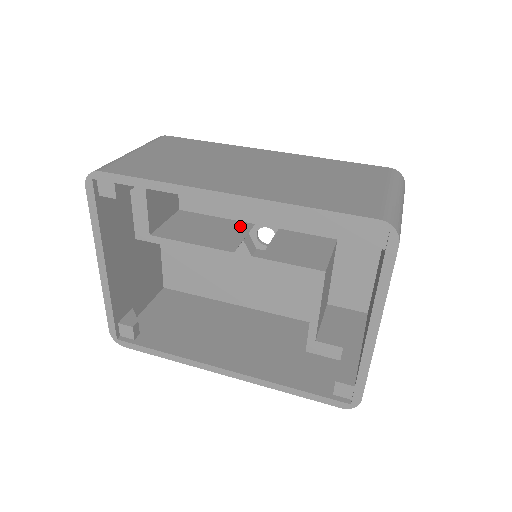
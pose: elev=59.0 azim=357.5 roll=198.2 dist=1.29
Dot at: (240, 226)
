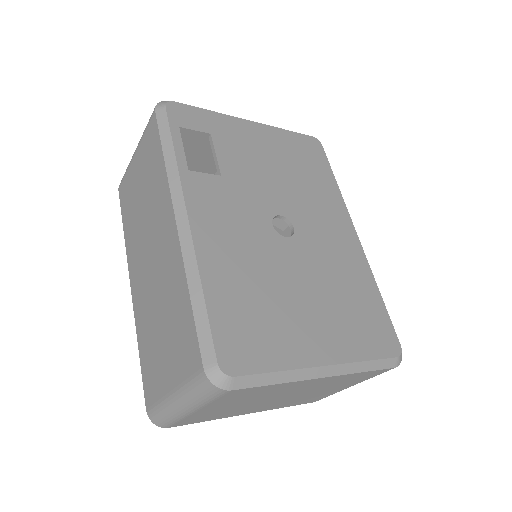
Dot at: occluded
